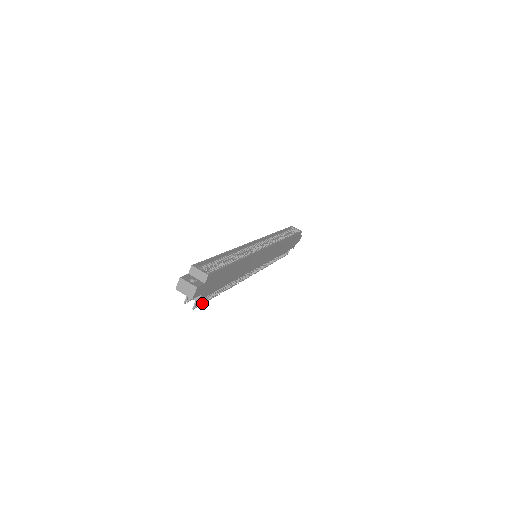
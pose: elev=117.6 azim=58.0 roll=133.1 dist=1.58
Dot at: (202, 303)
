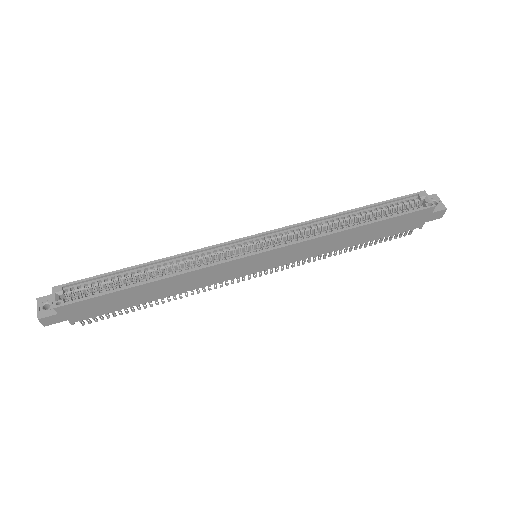
Dot at: occluded
